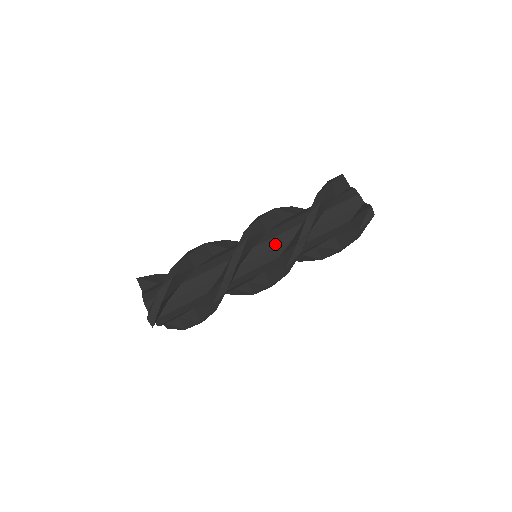
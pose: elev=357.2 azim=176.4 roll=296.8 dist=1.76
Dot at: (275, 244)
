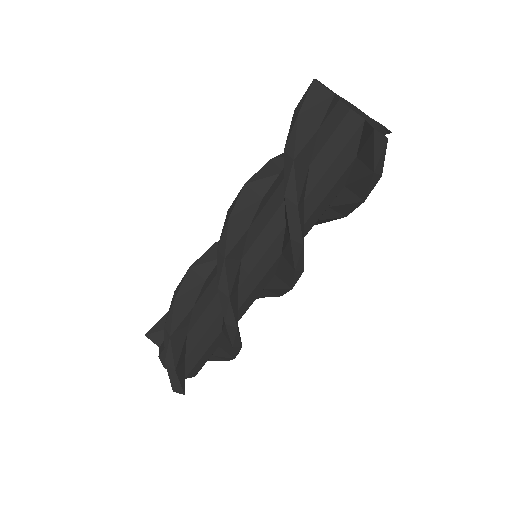
Dot at: (266, 243)
